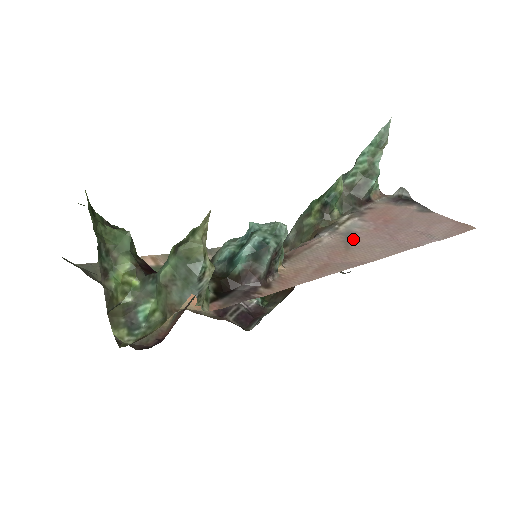
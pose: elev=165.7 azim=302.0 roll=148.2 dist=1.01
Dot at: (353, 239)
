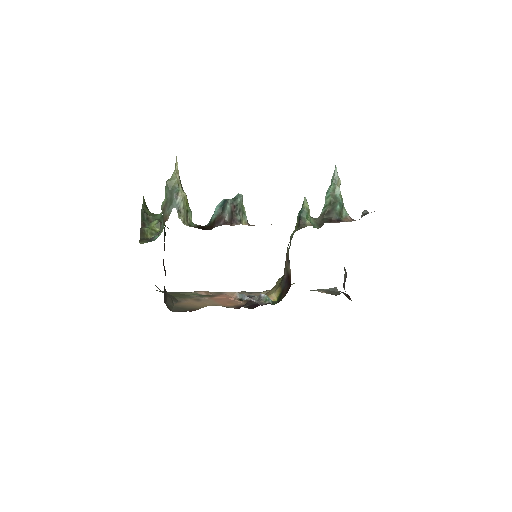
Dot at: occluded
